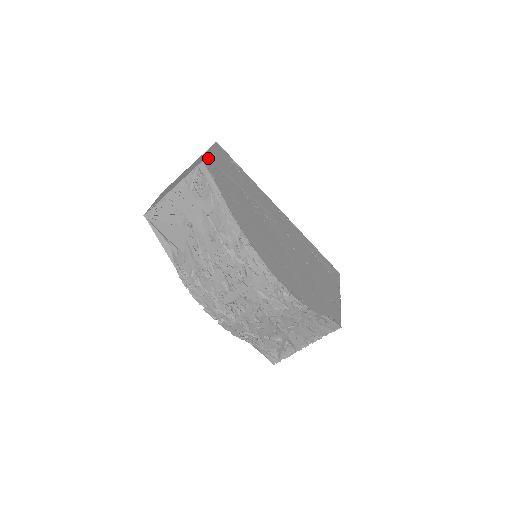
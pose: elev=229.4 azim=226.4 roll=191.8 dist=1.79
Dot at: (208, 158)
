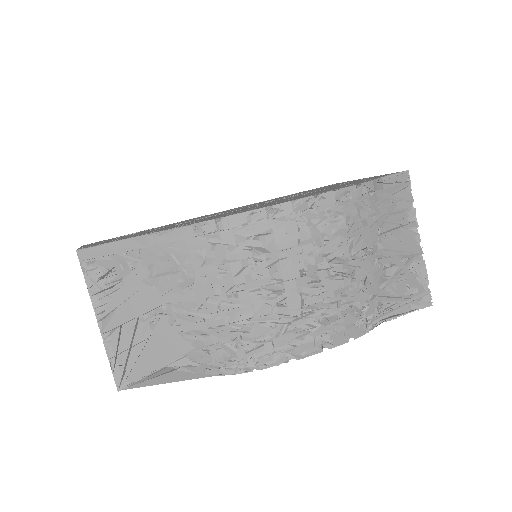
Dot at: occluded
